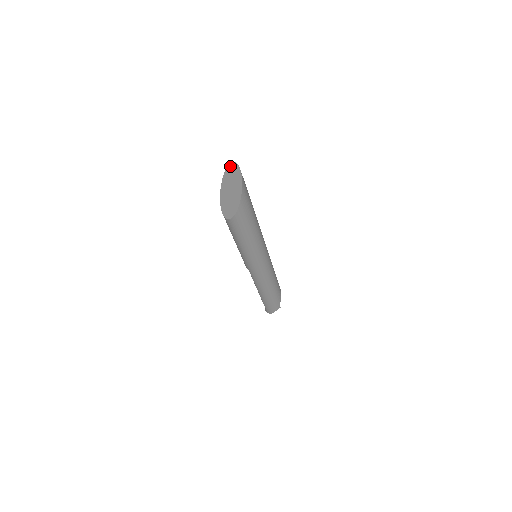
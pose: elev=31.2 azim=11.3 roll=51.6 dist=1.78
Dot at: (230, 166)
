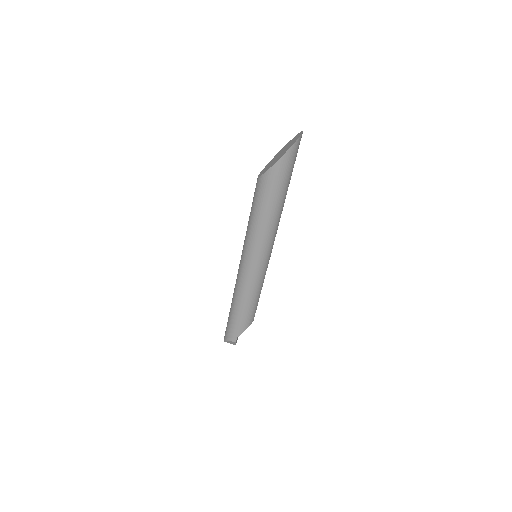
Dot at: (298, 134)
